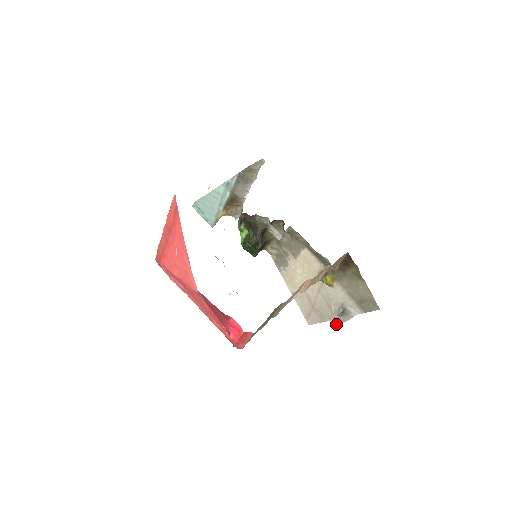
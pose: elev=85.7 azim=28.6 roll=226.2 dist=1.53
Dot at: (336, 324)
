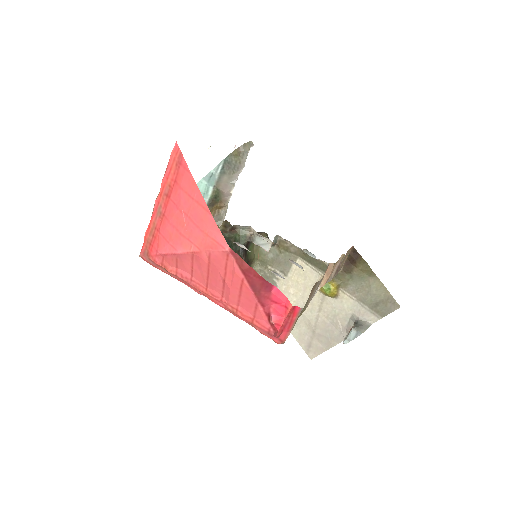
Dot at: occluded
